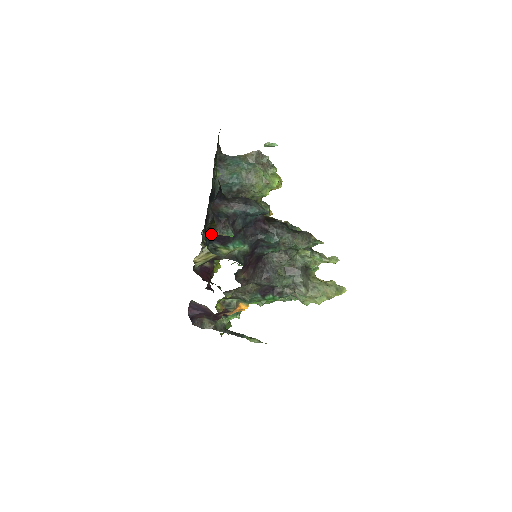
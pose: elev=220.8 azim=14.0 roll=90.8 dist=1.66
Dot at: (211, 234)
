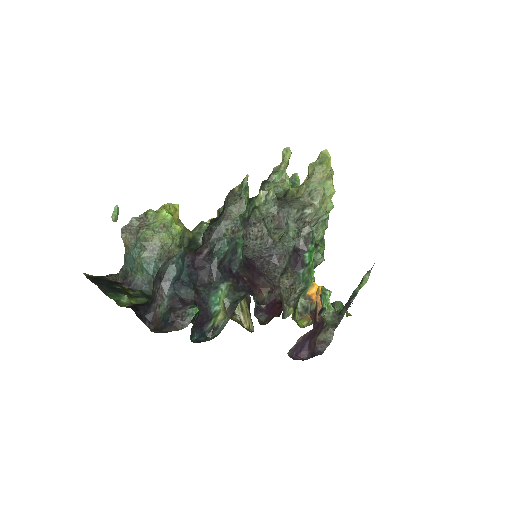
Dot at: (191, 333)
